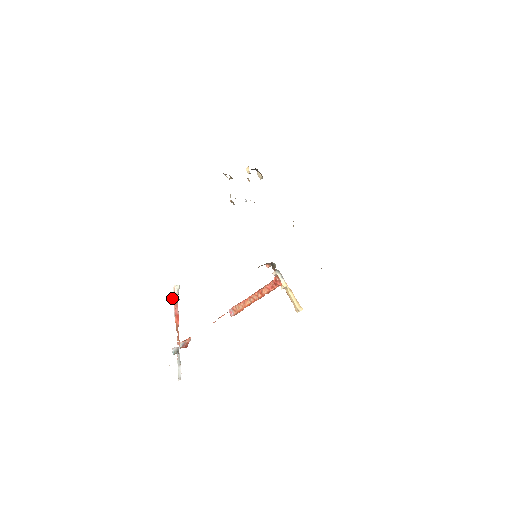
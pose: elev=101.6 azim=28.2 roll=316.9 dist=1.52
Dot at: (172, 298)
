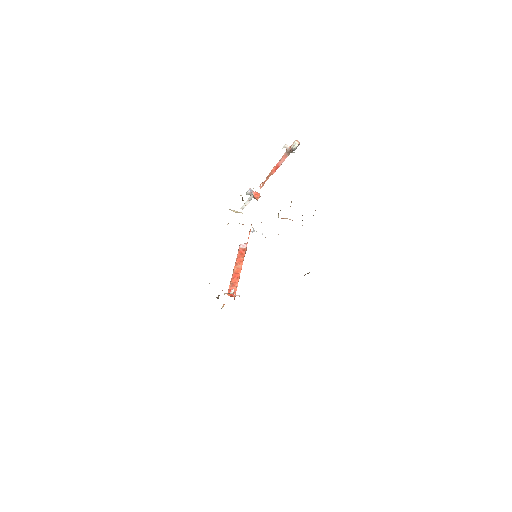
Dot at: (286, 149)
